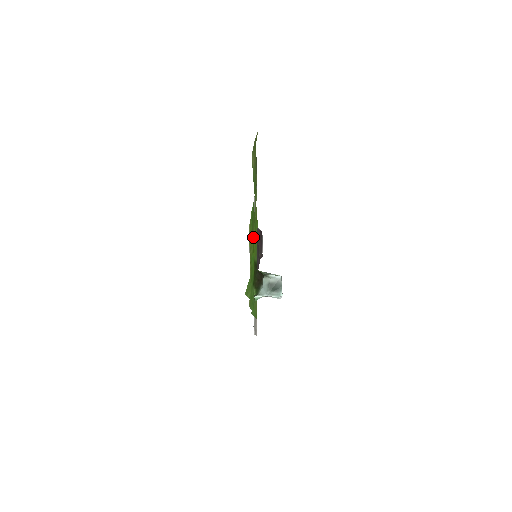
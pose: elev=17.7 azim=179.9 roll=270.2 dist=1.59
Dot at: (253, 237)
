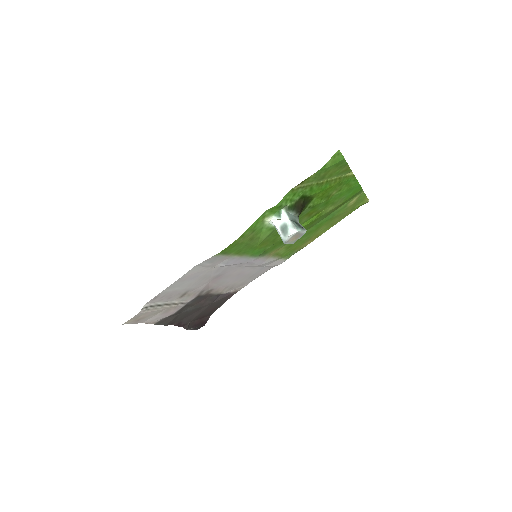
Dot at: (333, 190)
